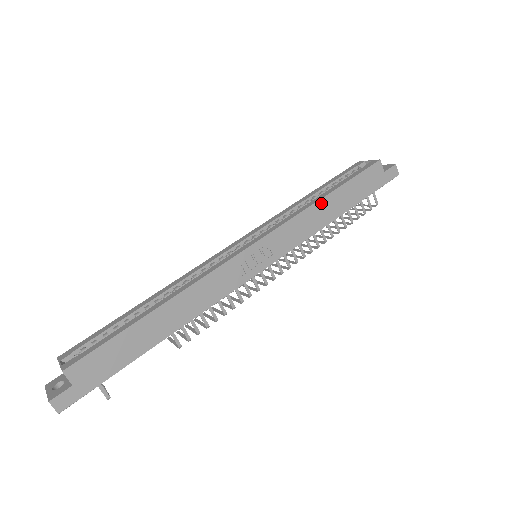
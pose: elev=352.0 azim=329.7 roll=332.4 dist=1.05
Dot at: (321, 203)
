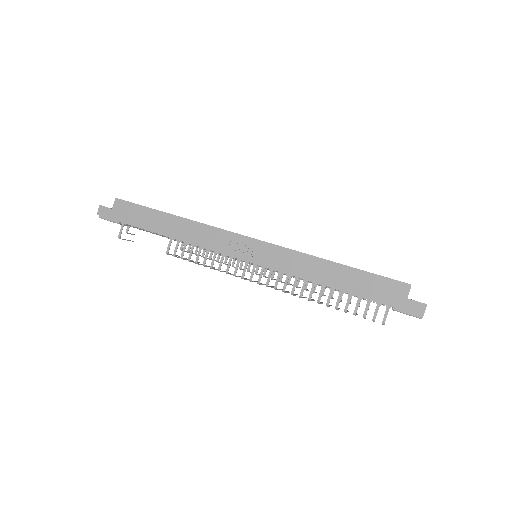
Dot at: (325, 263)
